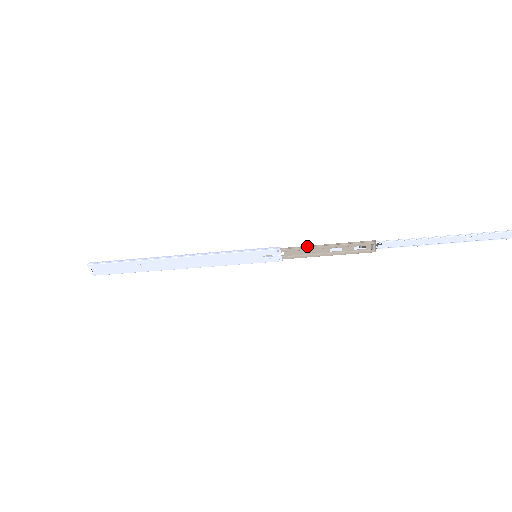
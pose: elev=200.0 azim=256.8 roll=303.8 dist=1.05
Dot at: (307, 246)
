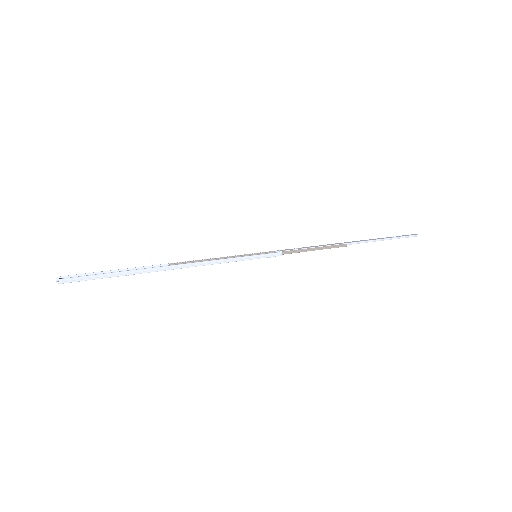
Dot at: (301, 251)
